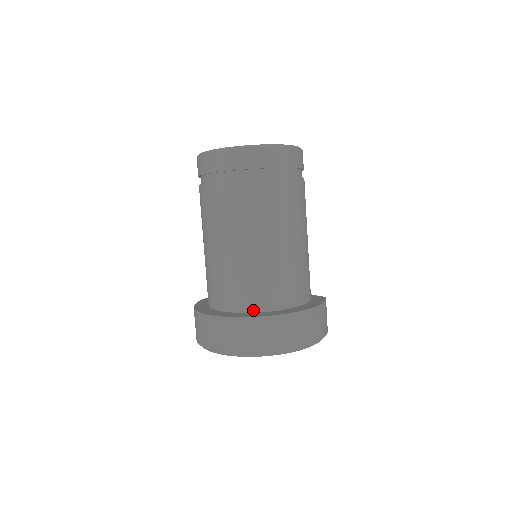
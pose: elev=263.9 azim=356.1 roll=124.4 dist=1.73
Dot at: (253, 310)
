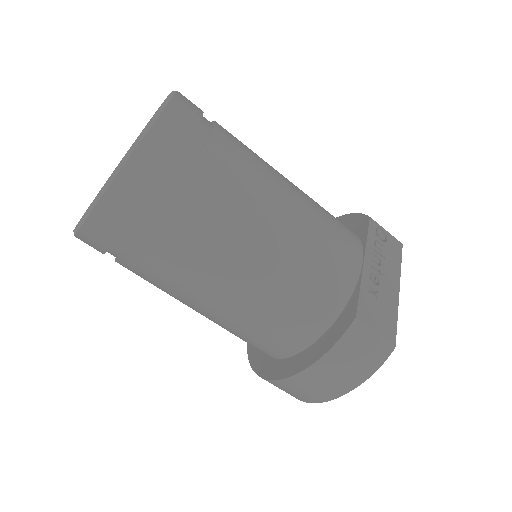
Dot at: occluded
